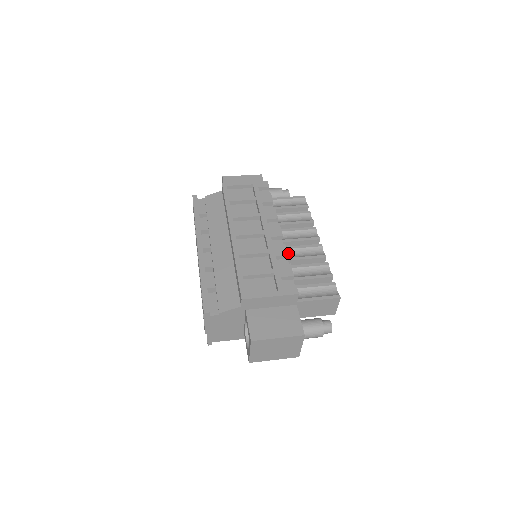
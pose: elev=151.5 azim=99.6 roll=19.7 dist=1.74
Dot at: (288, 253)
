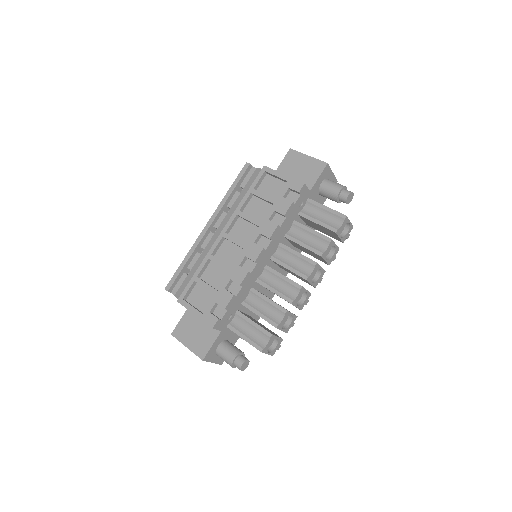
Dot at: (268, 275)
